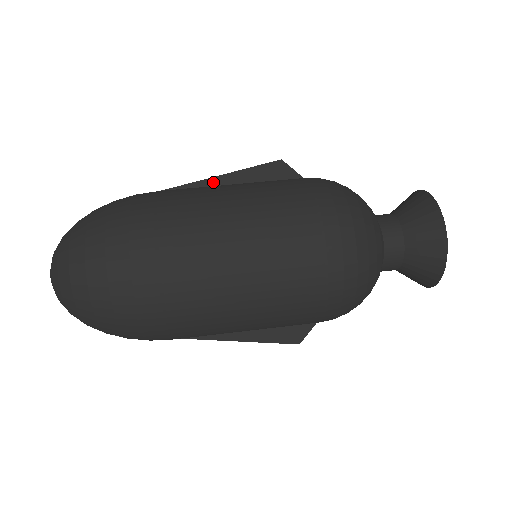
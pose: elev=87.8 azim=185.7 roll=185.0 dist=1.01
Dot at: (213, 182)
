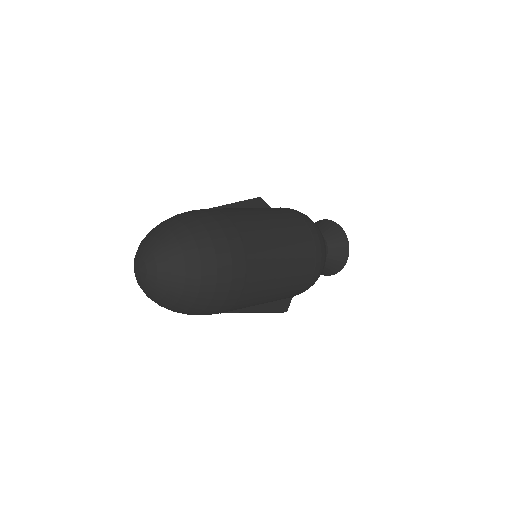
Dot at: (229, 207)
